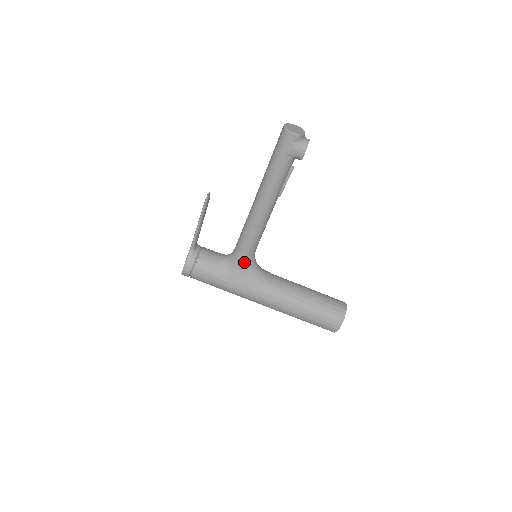
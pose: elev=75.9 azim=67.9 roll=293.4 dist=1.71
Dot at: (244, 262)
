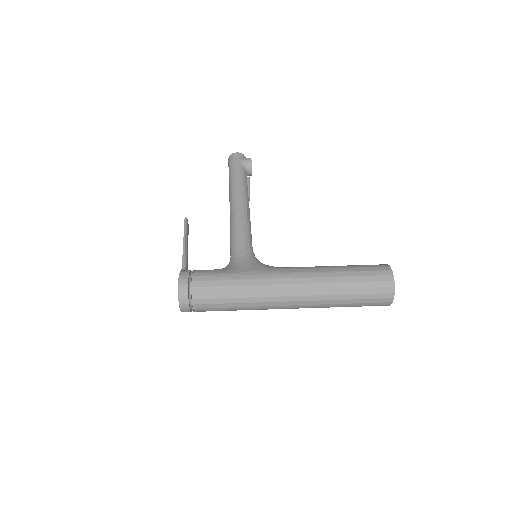
Dot at: (245, 254)
